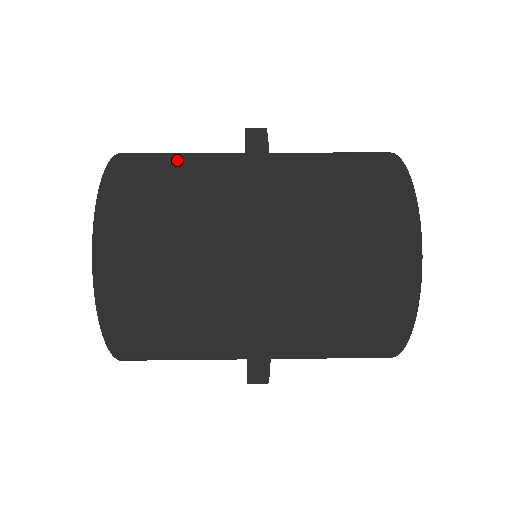
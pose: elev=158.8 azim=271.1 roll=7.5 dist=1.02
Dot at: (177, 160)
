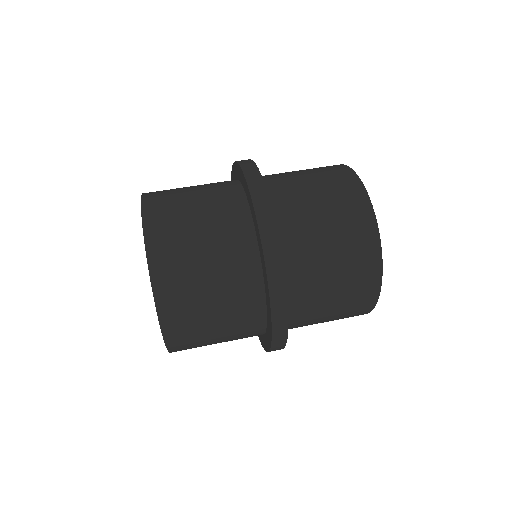
Dot at: (200, 237)
